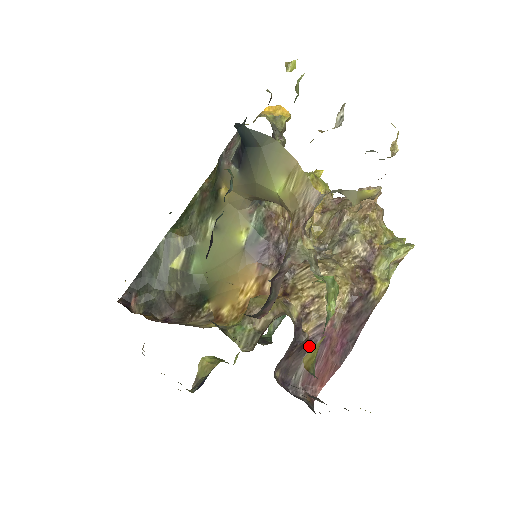
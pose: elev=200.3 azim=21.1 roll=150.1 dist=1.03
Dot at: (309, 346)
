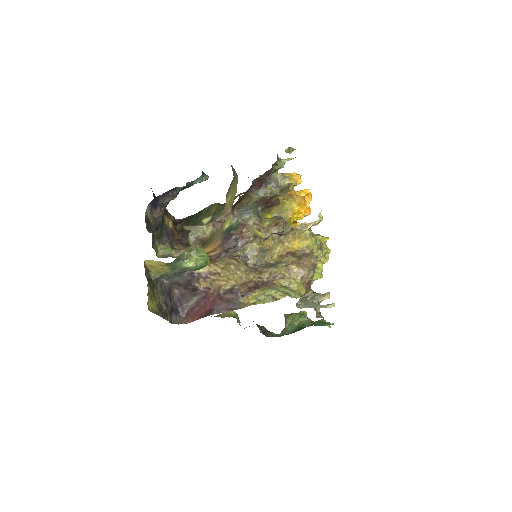
Dot at: (198, 294)
